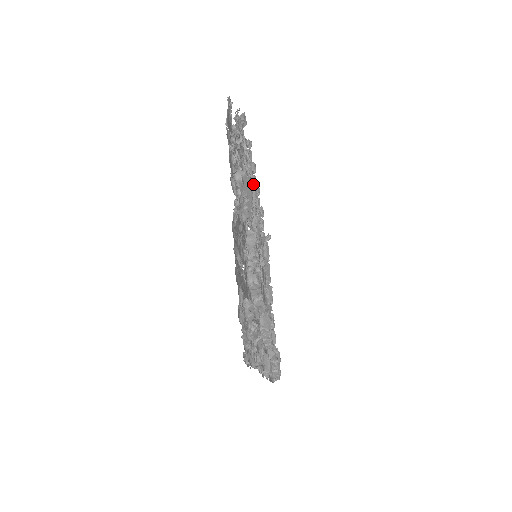
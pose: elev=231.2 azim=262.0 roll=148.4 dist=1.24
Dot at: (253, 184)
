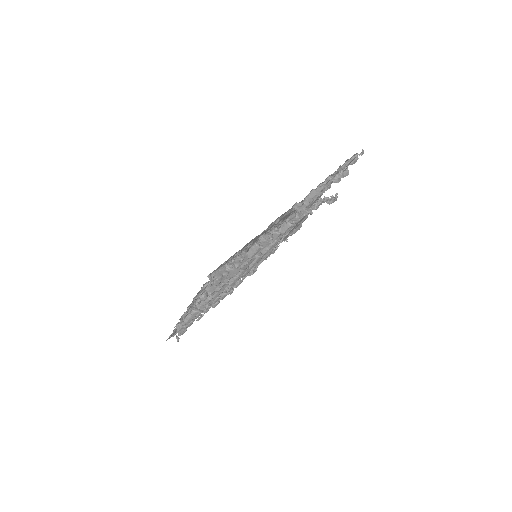
Dot at: (226, 292)
